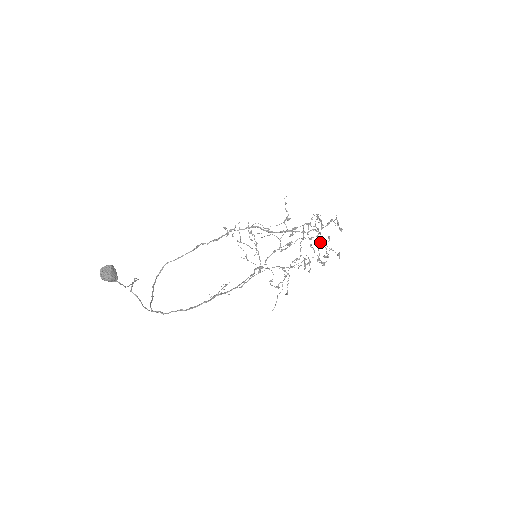
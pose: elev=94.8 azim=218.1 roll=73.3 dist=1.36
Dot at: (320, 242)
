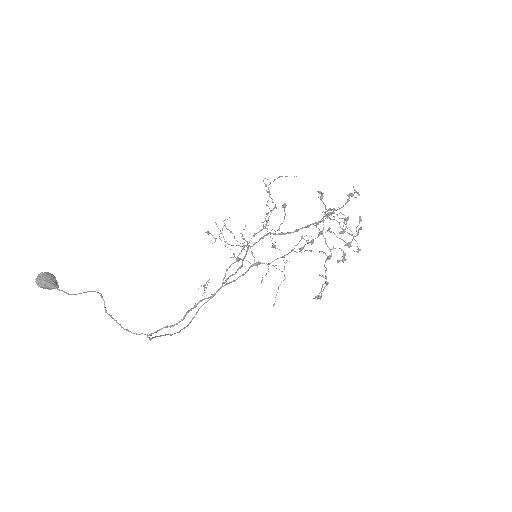
Dot at: occluded
